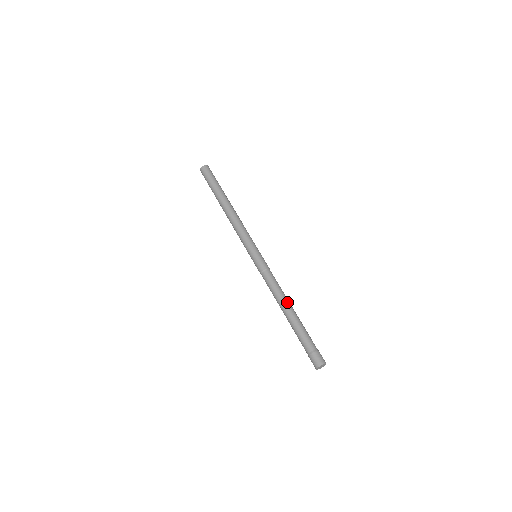
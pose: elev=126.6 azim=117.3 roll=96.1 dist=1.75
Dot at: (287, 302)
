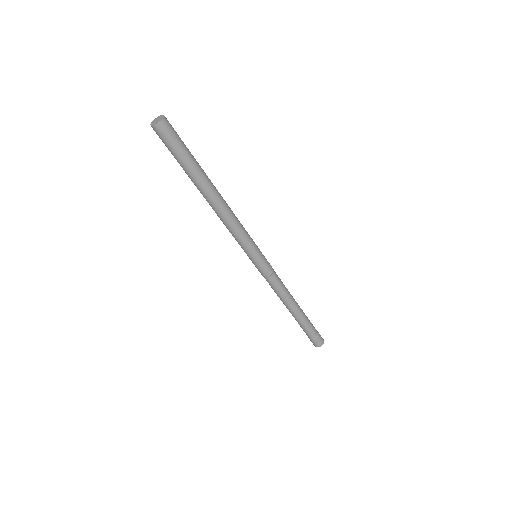
Dot at: (292, 304)
